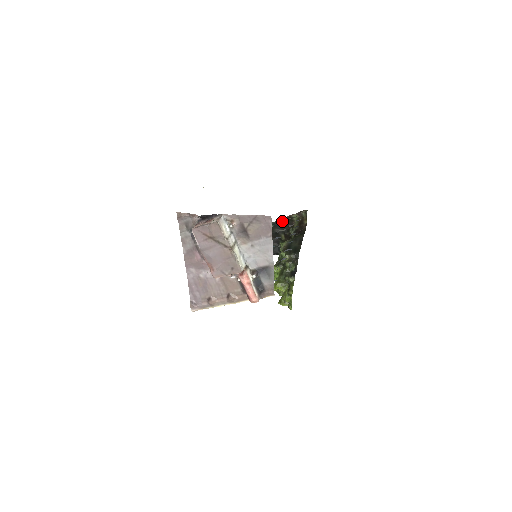
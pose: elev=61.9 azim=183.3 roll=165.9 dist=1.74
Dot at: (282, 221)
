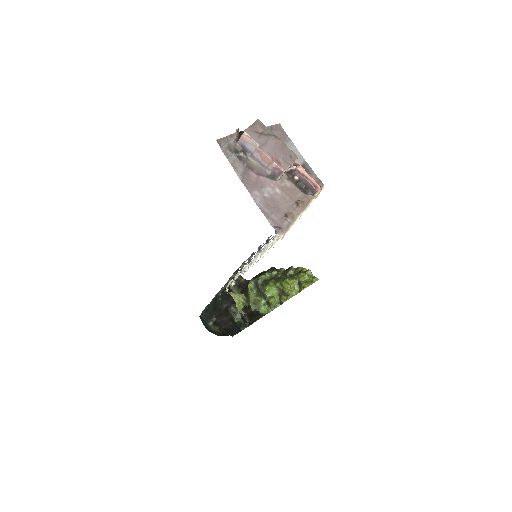
Dot at: (224, 293)
